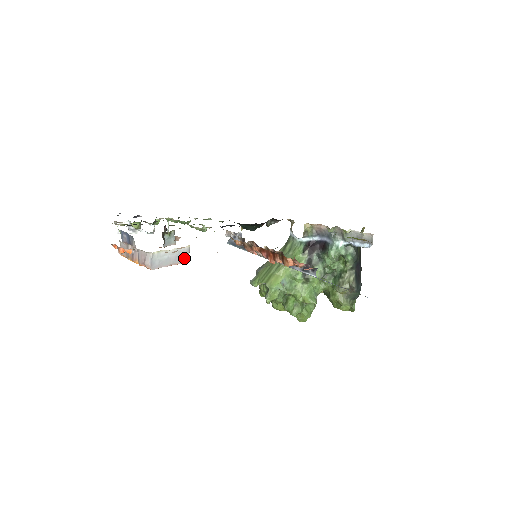
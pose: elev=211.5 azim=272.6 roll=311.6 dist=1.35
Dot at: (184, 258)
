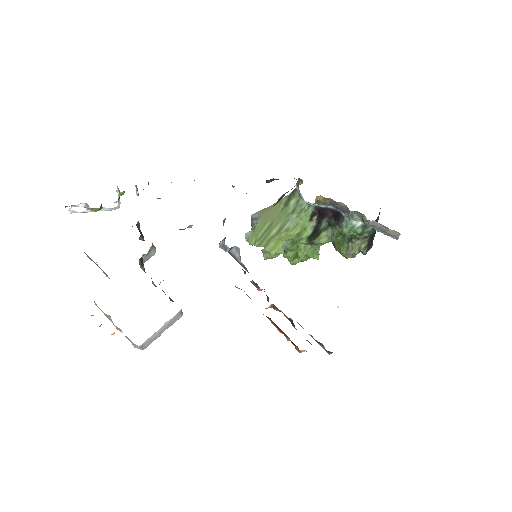
Dot at: (176, 318)
